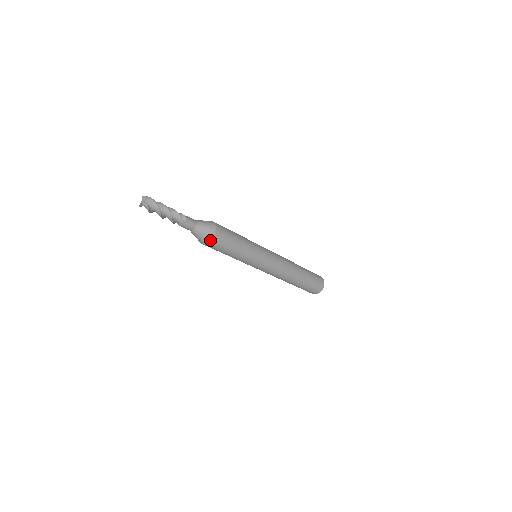
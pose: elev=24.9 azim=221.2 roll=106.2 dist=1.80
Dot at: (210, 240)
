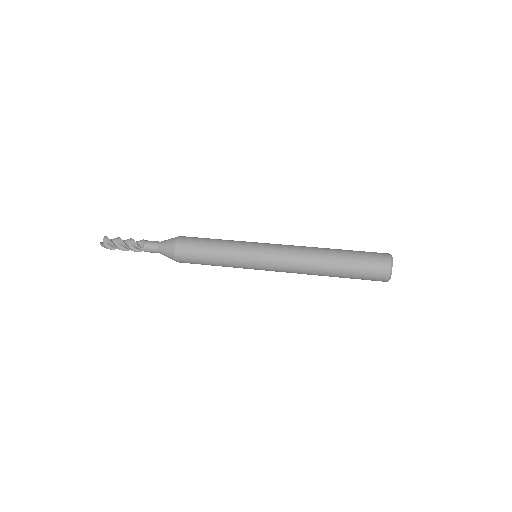
Dot at: (175, 259)
